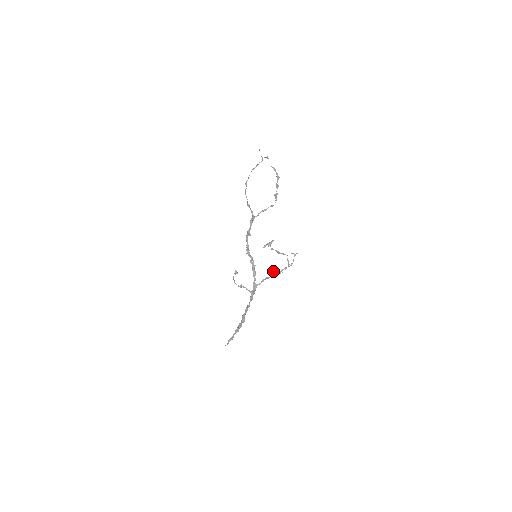
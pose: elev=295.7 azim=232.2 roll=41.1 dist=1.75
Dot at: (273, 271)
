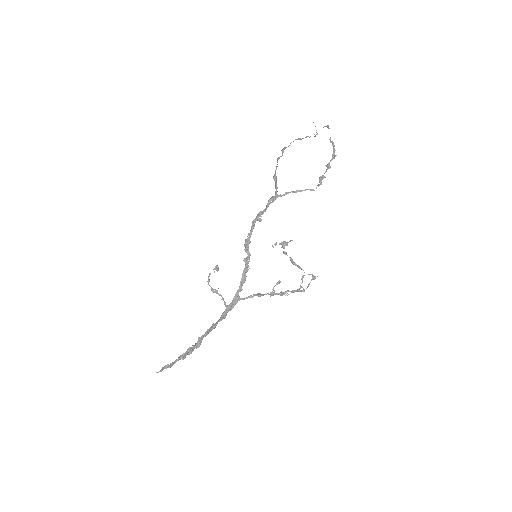
Dot at: (273, 287)
